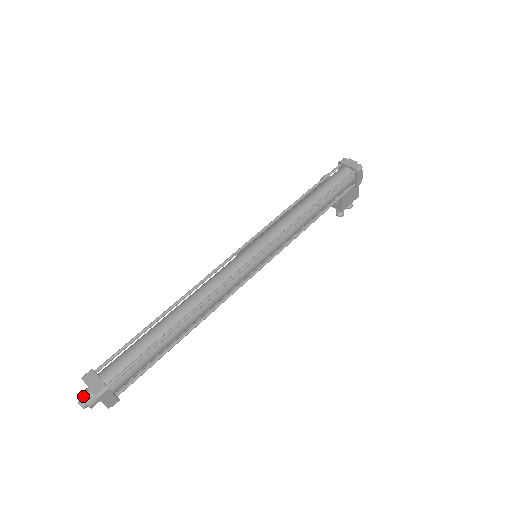
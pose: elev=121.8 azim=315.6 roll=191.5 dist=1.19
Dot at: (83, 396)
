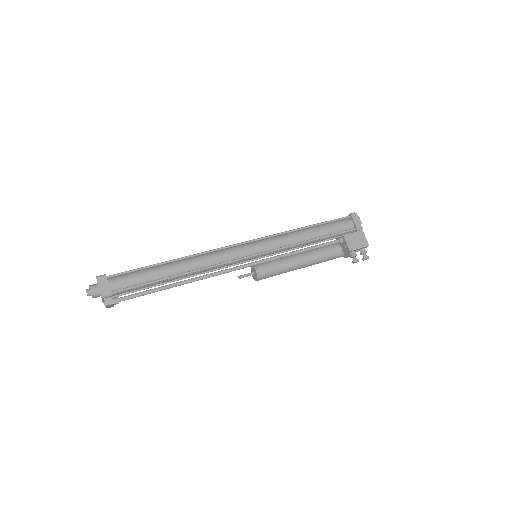
Dot at: (91, 285)
